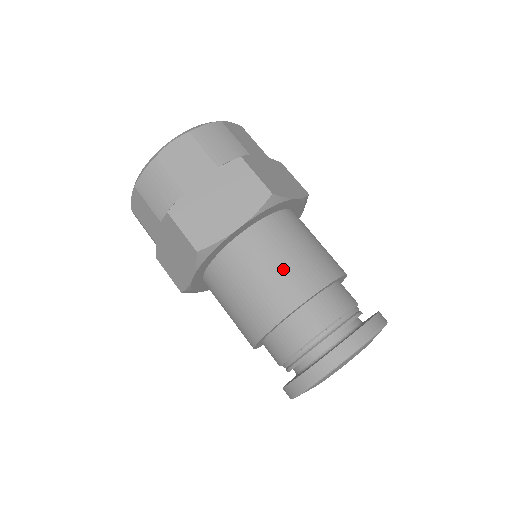
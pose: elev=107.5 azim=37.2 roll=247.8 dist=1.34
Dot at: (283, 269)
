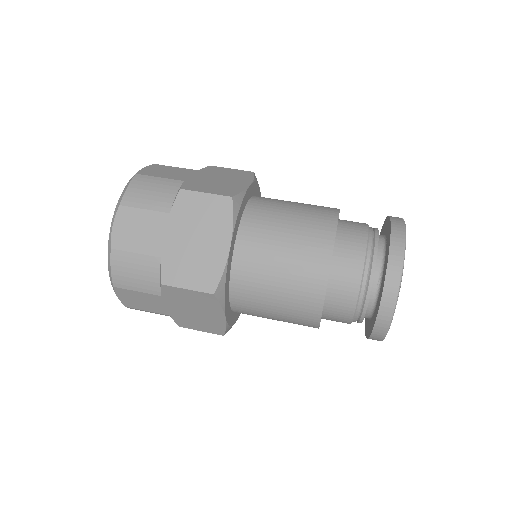
Dot at: (292, 248)
